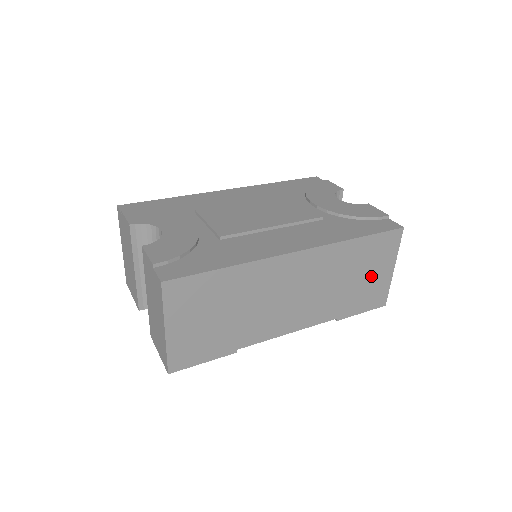
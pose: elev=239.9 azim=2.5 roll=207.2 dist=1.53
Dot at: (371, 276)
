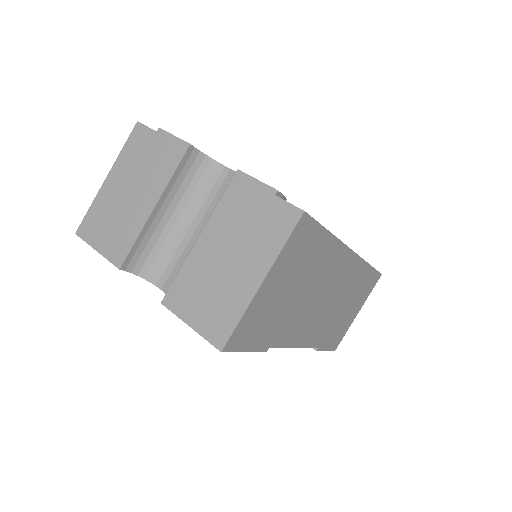
Dot at: (350, 312)
